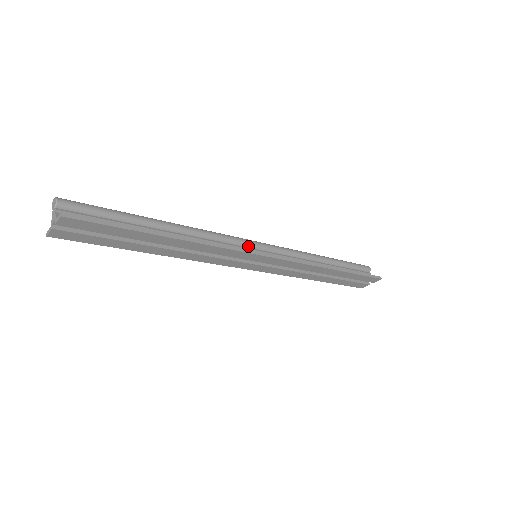
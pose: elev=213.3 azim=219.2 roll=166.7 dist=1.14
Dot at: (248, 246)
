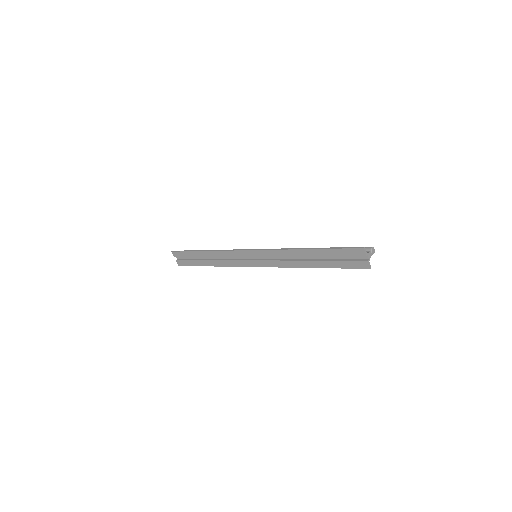
Dot at: occluded
